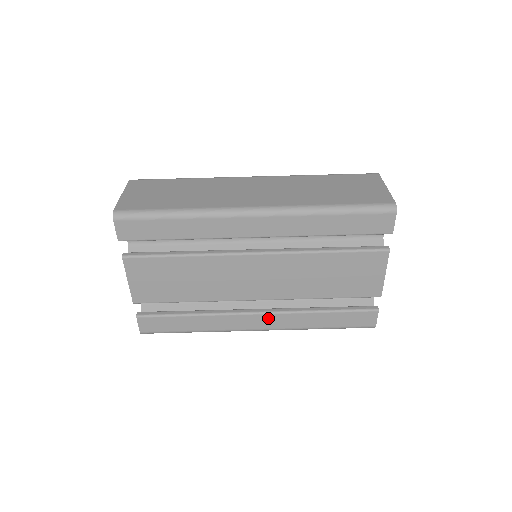
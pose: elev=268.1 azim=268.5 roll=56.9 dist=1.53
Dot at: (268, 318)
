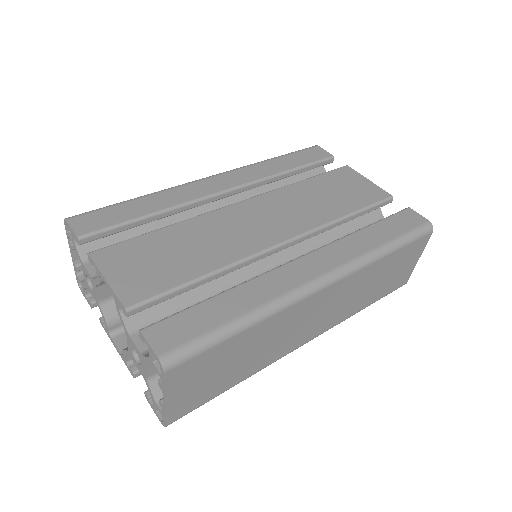
Dot at: (318, 257)
